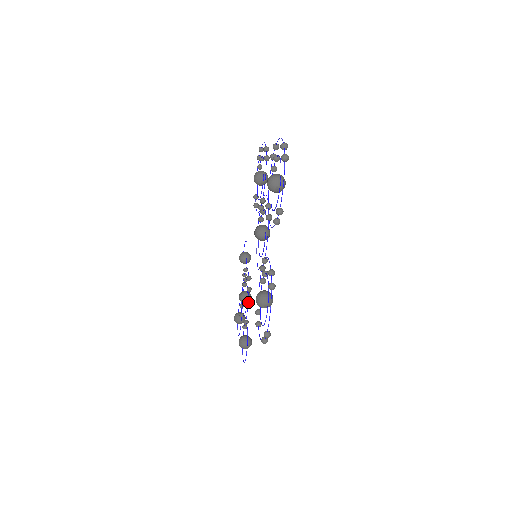
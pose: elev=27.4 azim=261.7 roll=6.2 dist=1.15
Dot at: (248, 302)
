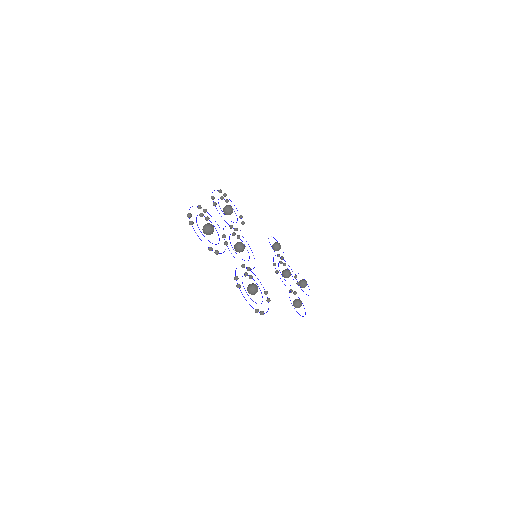
Dot at: (289, 276)
